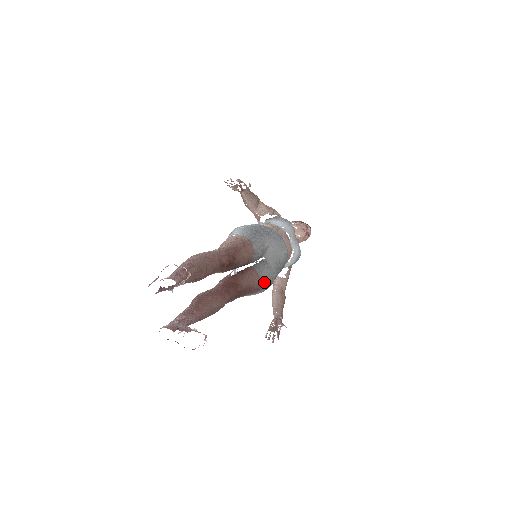
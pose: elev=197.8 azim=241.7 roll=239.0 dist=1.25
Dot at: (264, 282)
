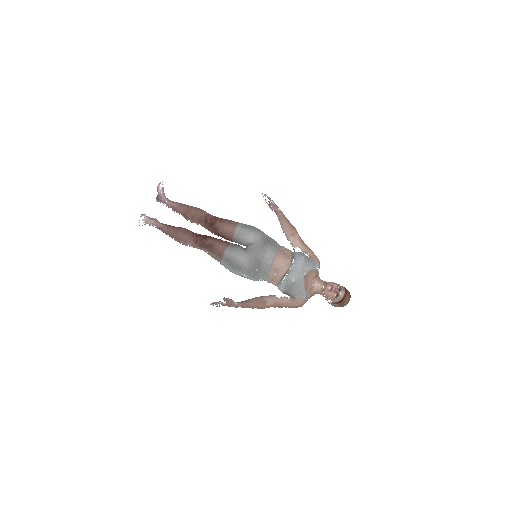
Dot at: (227, 253)
